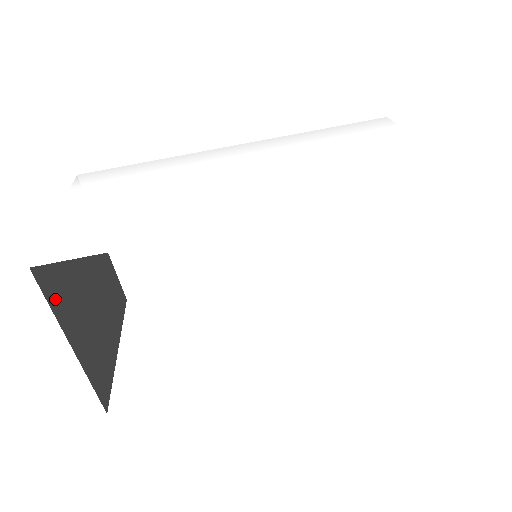
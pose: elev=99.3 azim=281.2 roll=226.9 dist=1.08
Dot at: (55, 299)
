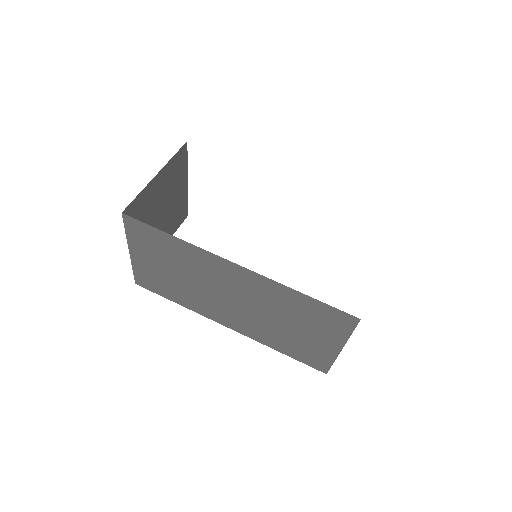
Dot at: (174, 162)
